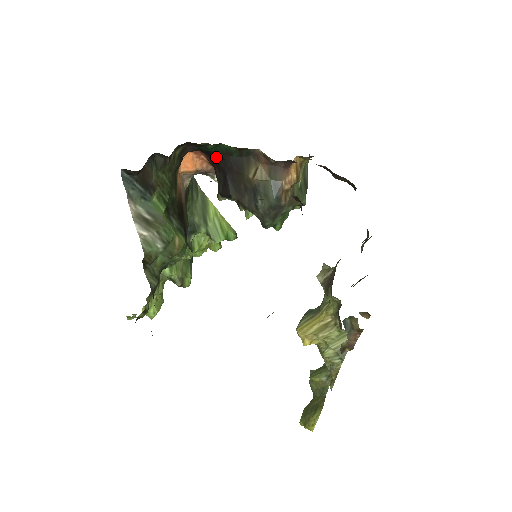
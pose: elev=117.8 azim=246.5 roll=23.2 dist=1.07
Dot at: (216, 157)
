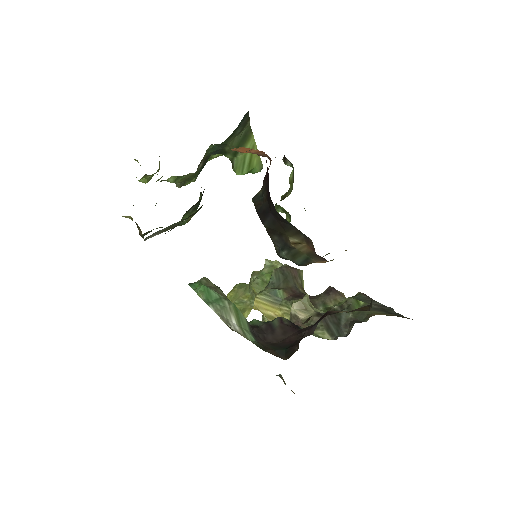
Dot at: (270, 199)
